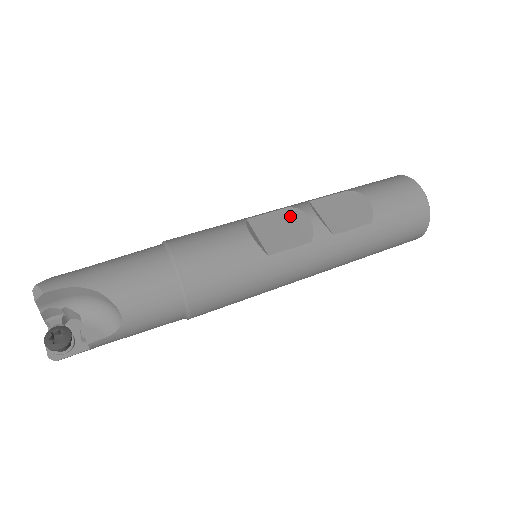
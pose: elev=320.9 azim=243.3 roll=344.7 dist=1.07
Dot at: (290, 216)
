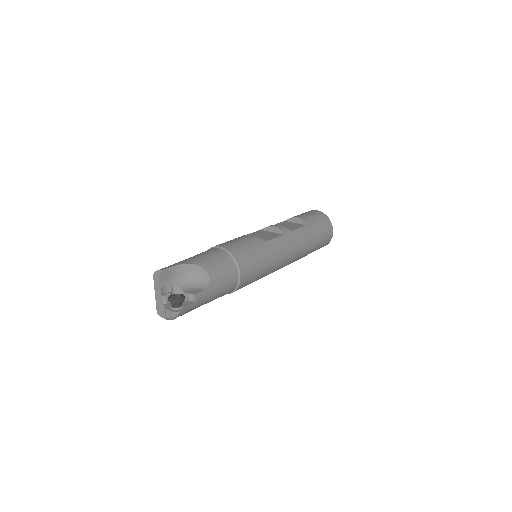
Dot at: (264, 231)
